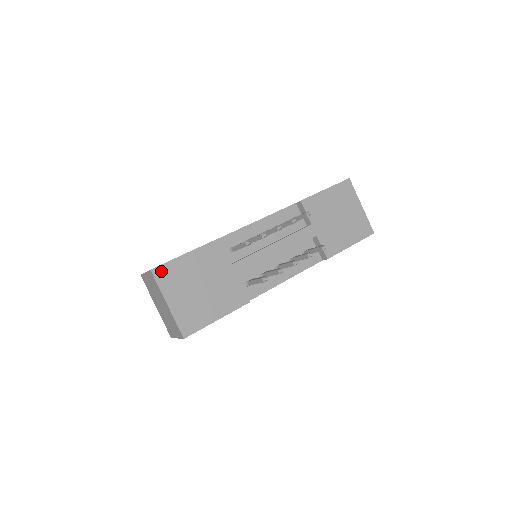
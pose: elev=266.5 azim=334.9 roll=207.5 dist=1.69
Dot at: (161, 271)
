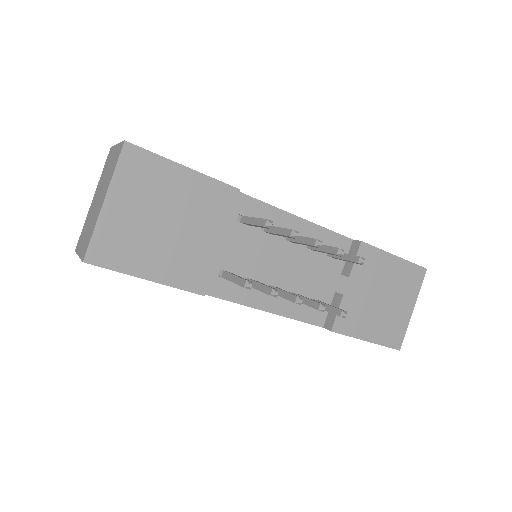
Dot at: (136, 156)
